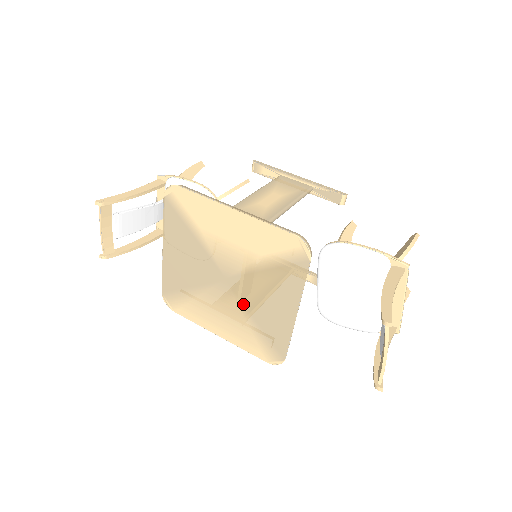
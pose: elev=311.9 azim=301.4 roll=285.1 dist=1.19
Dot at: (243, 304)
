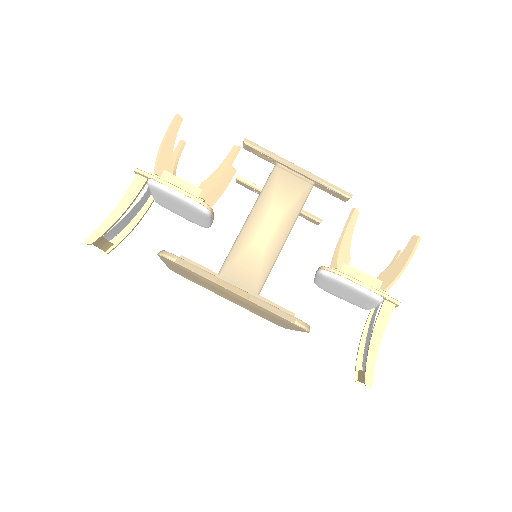
Dot at: (248, 307)
